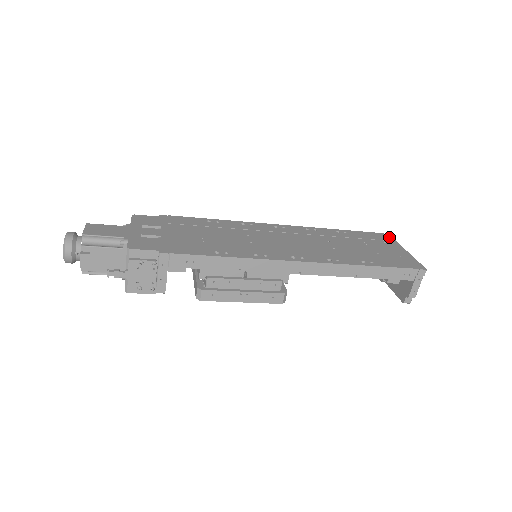
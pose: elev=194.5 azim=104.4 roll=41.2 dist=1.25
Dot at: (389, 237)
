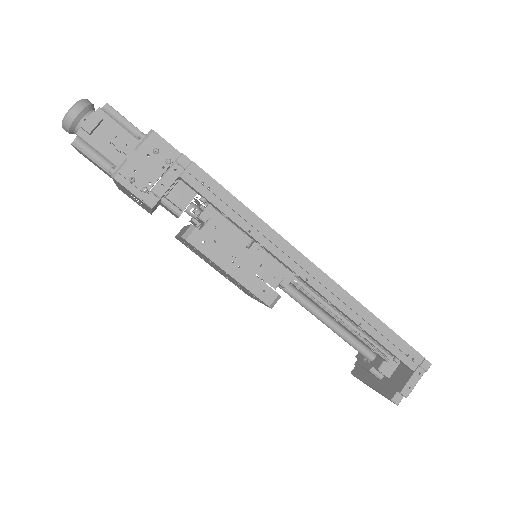
Dot at: occluded
